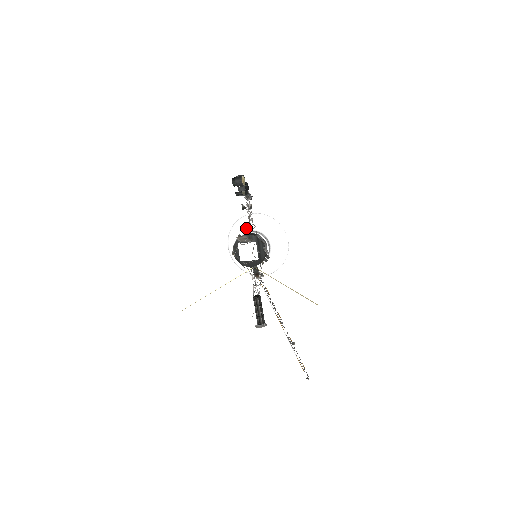
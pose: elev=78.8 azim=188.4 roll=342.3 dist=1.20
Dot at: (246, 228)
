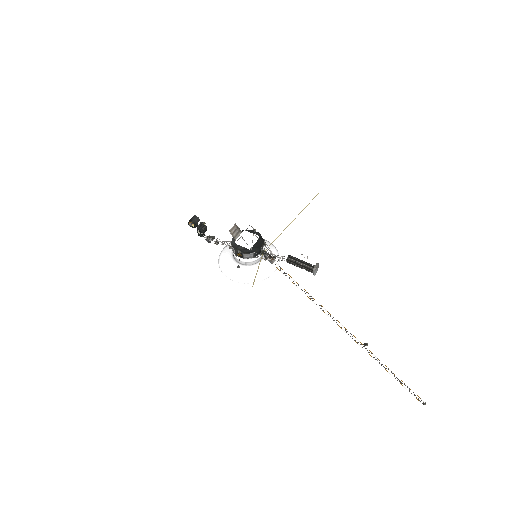
Dot at: (229, 252)
